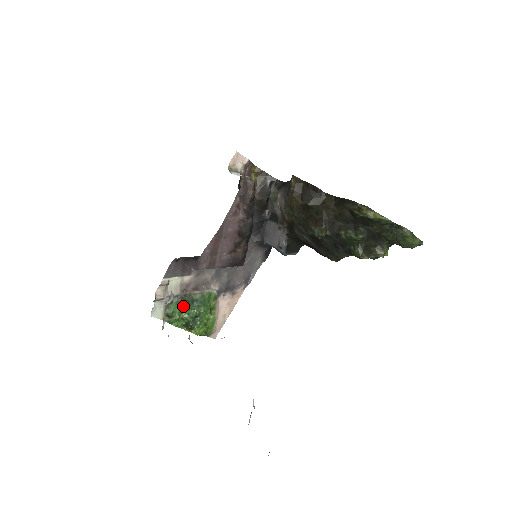
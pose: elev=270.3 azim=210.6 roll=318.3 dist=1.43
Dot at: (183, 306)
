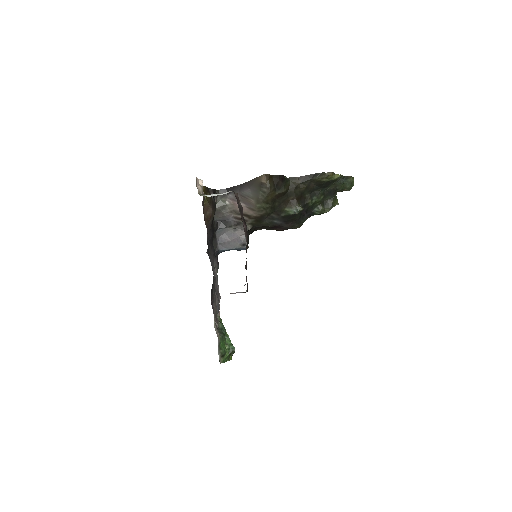
Dot at: (224, 339)
